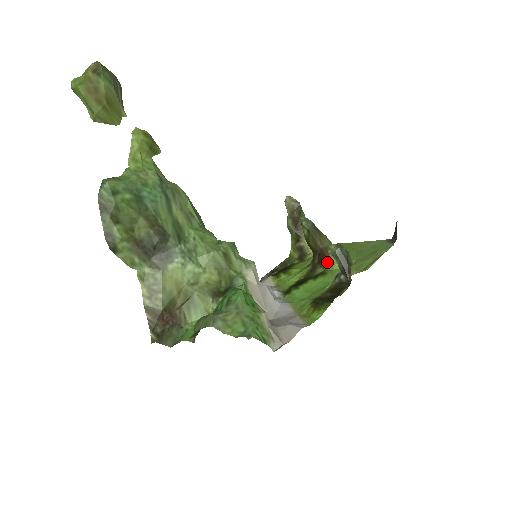
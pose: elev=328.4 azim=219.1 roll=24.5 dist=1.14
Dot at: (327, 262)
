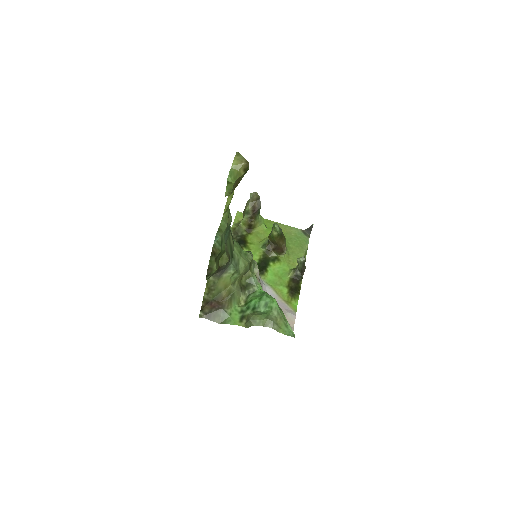
Dot at: (282, 253)
